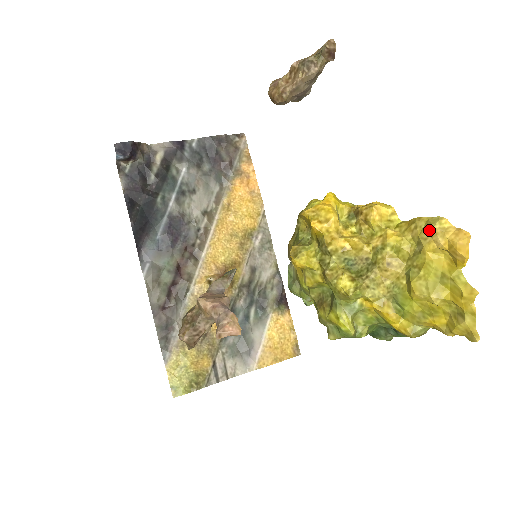
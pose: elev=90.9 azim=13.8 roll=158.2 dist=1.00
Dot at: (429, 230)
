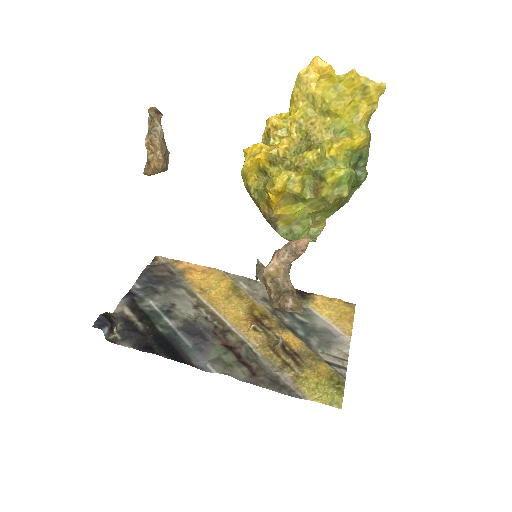
Dot at: (302, 83)
